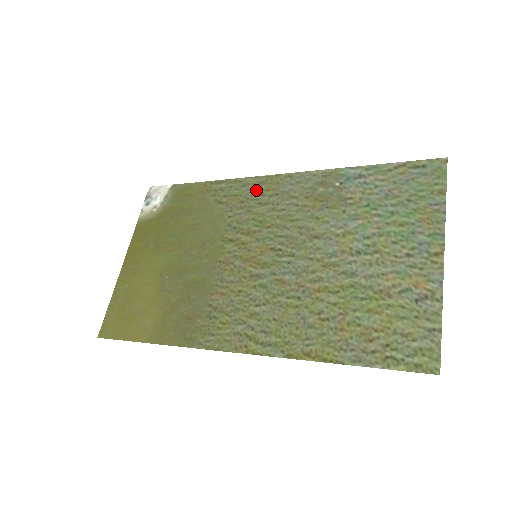
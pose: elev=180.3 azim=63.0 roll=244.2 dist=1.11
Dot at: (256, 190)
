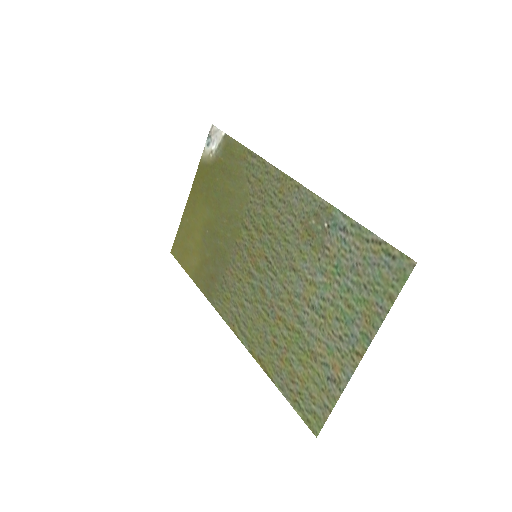
Dot at: (273, 185)
